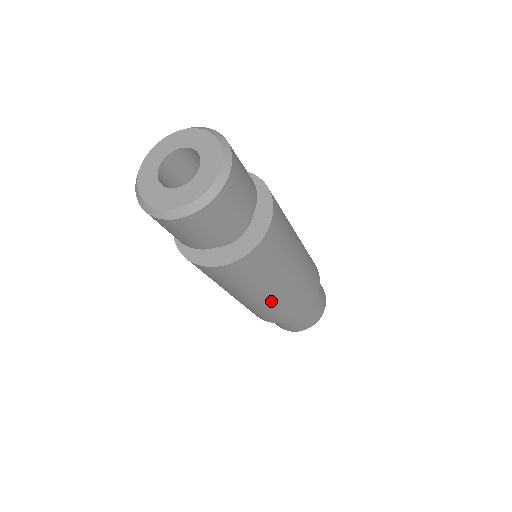
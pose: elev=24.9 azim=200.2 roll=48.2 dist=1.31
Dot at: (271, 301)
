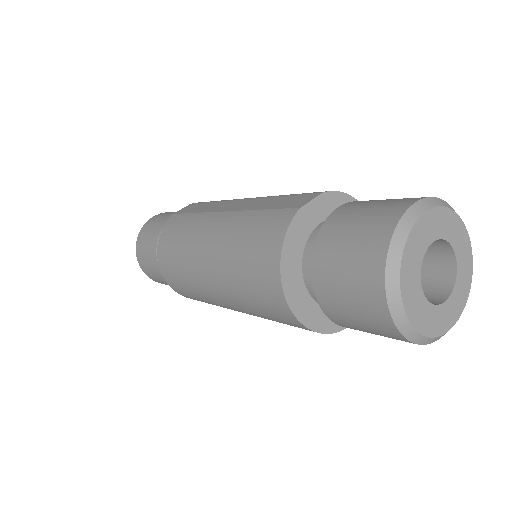
Dot at: occluded
